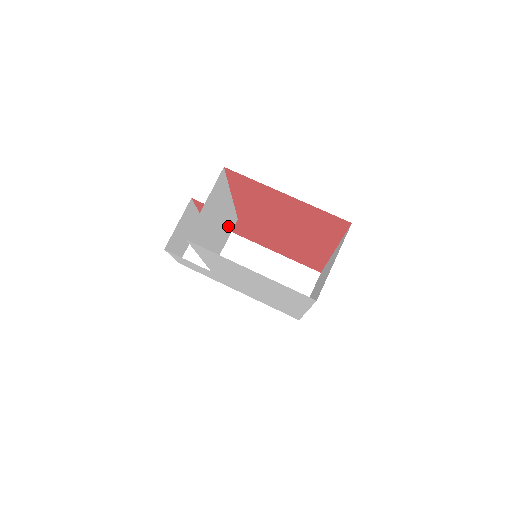
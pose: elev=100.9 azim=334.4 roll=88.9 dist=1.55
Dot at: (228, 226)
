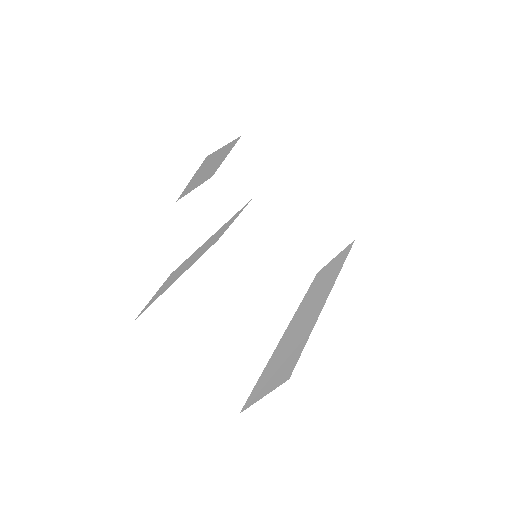
Dot at: occluded
